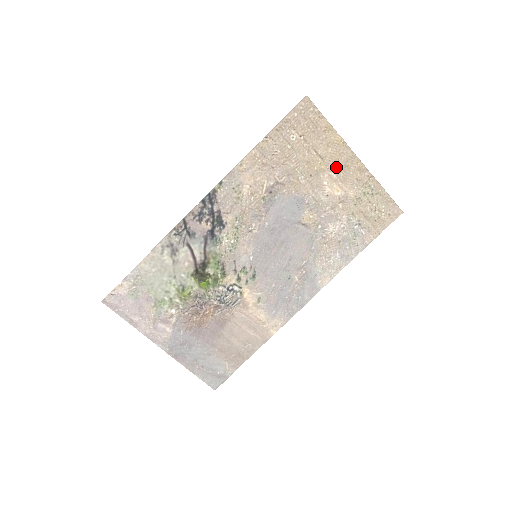
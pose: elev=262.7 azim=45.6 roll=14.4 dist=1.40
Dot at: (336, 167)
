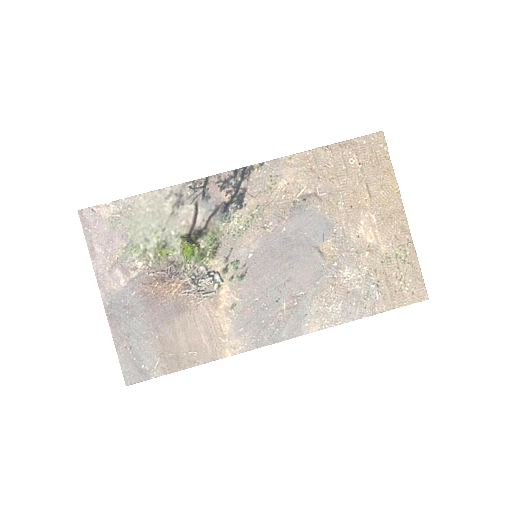
Dot at: (380, 212)
